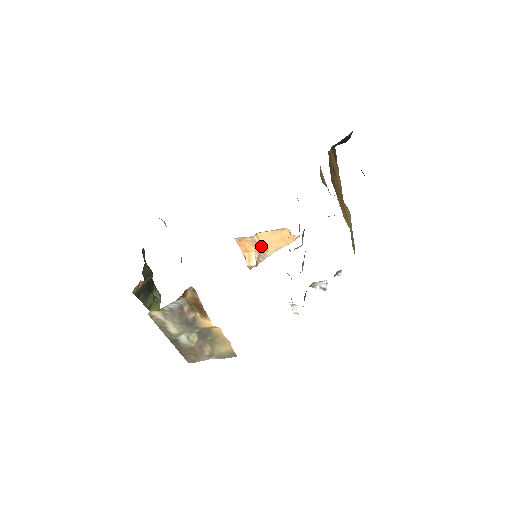
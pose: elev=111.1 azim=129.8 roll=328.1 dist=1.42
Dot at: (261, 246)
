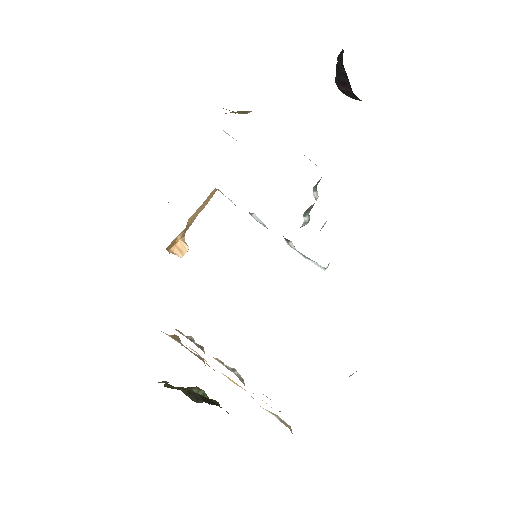
Dot at: (186, 227)
